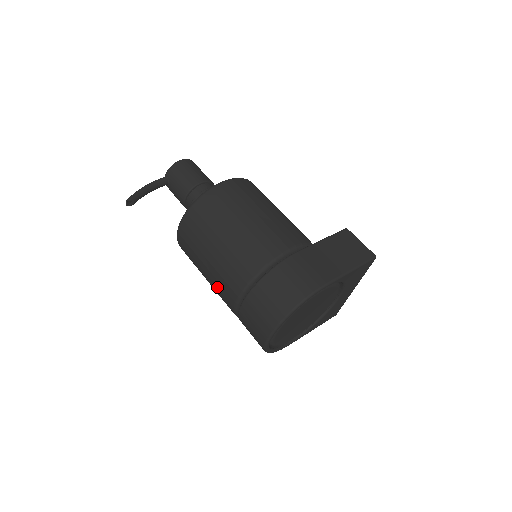
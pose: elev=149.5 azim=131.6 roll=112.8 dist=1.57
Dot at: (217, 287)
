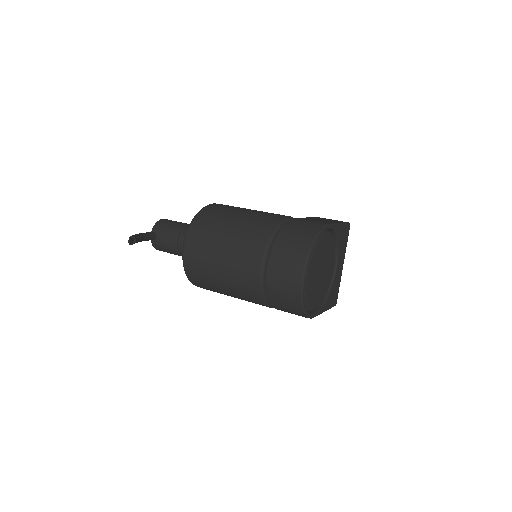
Dot at: (237, 270)
